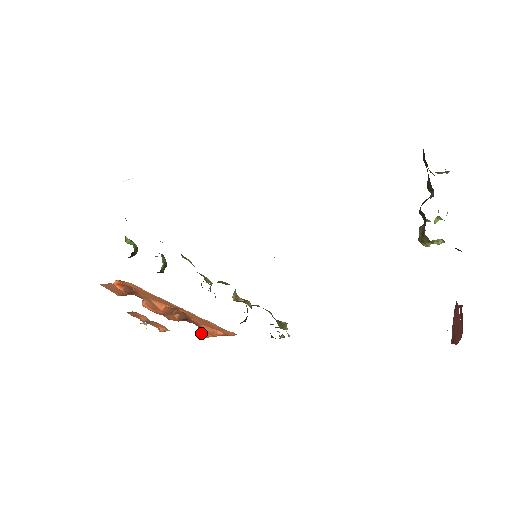
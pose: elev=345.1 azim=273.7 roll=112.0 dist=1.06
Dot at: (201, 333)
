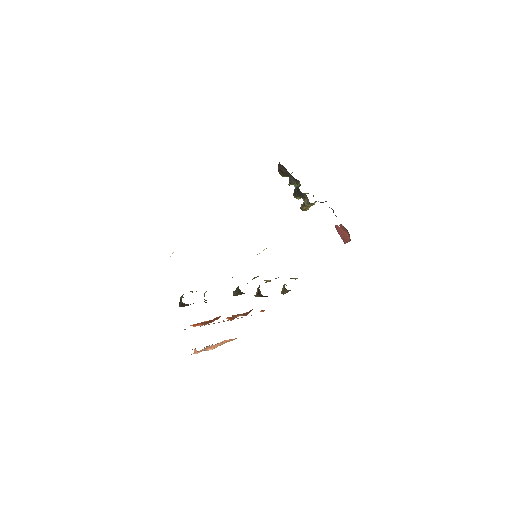
Dot at: occluded
